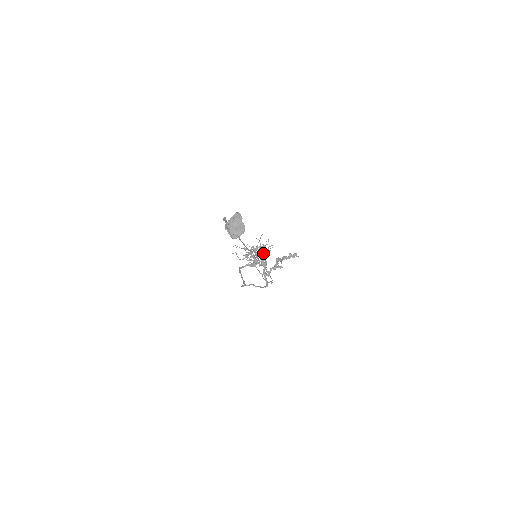
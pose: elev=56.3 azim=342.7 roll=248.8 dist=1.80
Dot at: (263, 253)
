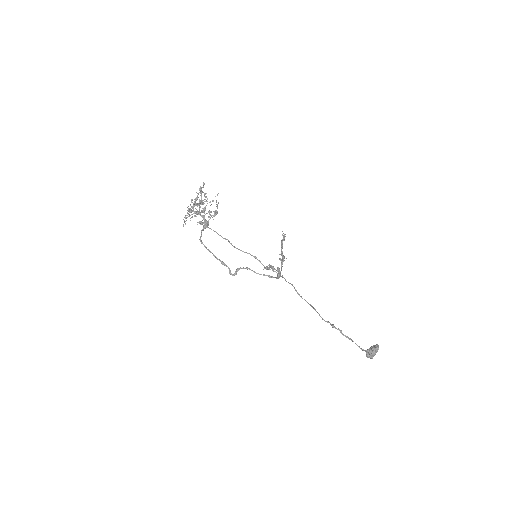
Dot at: occluded
